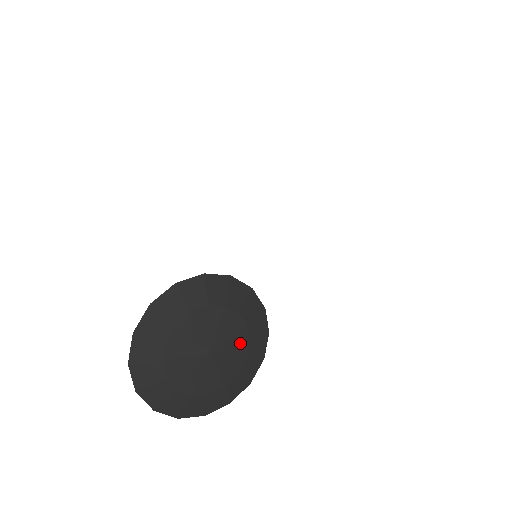
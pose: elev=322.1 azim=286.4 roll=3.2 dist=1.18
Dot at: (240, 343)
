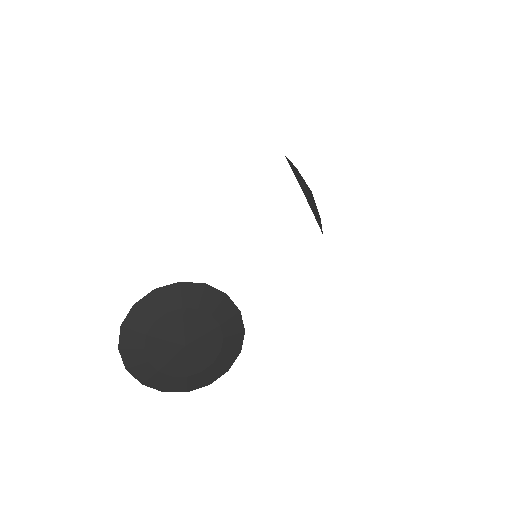
Dot at: (214, 339)
